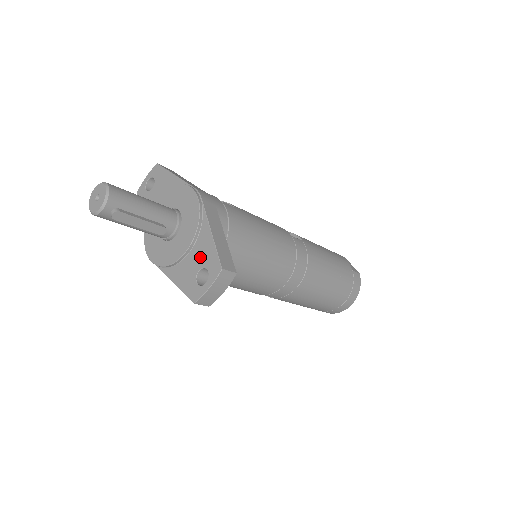
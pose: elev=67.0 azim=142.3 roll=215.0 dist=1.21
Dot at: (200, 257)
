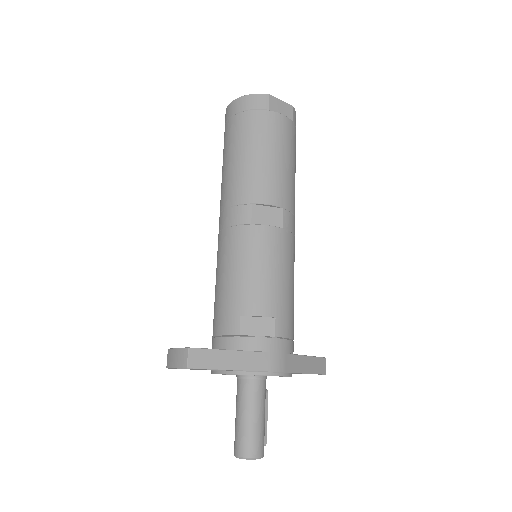
Dot at: occluded
